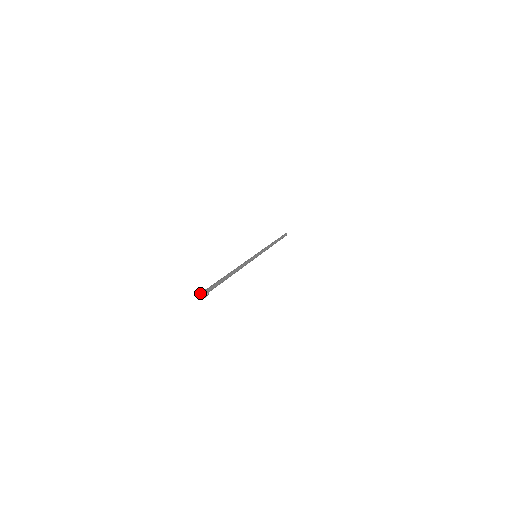
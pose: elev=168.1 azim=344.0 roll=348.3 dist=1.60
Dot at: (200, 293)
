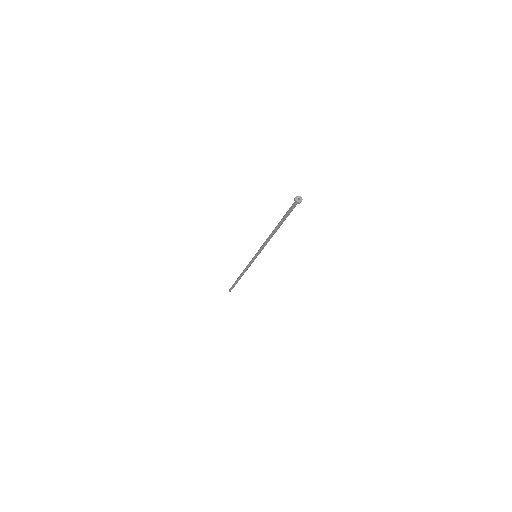
Dot at: (296, 197)
